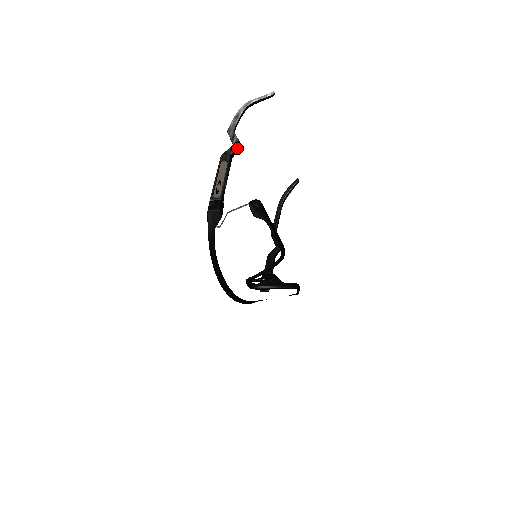
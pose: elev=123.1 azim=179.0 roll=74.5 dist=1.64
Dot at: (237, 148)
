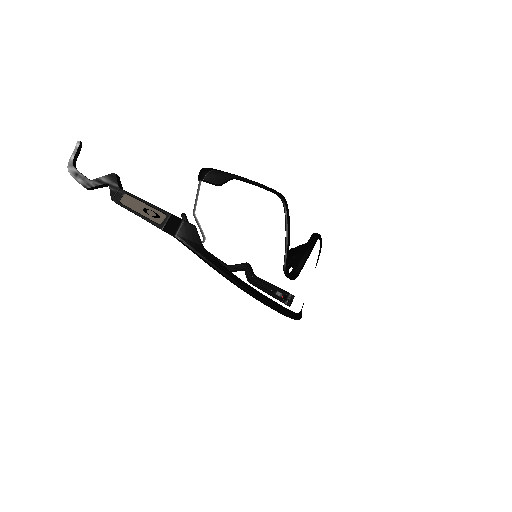
Dot at: (116, 179)
